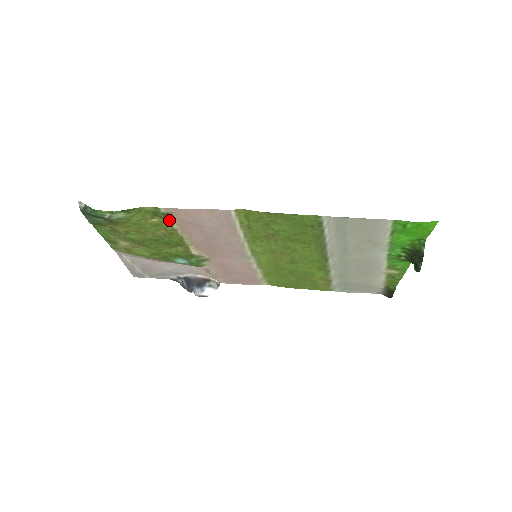
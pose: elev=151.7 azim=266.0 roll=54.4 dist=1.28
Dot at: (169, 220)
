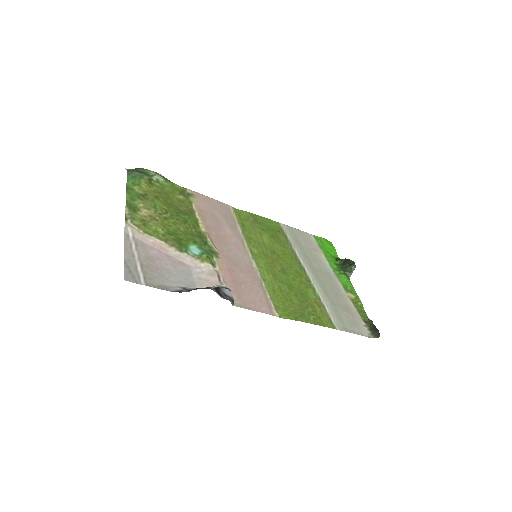
Dot at: (191, 201)
